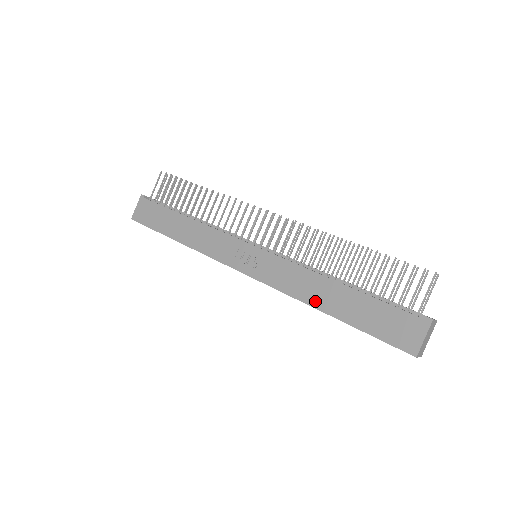
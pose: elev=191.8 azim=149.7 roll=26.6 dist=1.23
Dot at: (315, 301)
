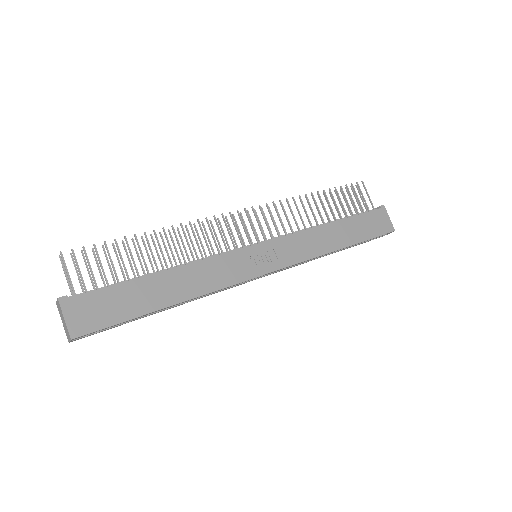
Dot at: (331, 246)
